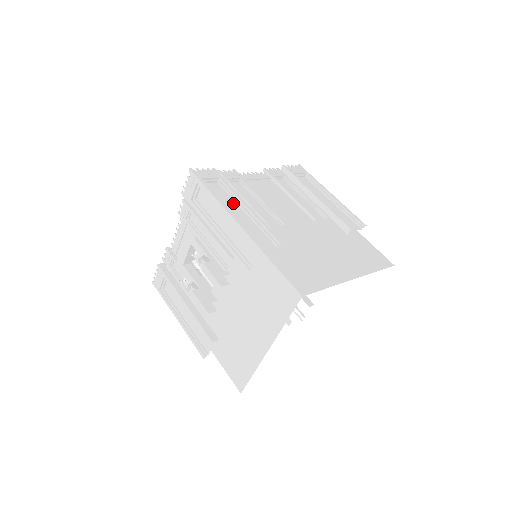
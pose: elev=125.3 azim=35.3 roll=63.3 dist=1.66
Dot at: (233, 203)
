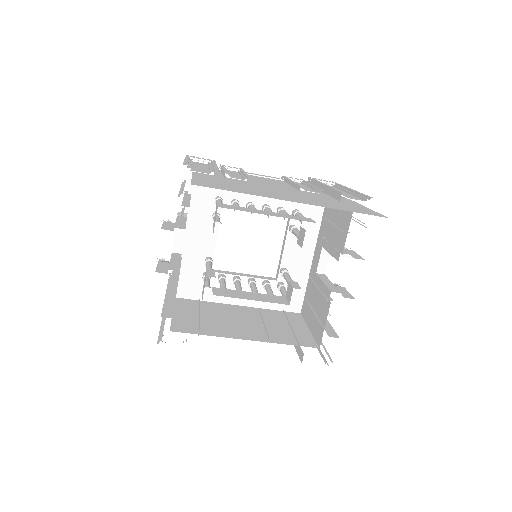
Dot at: (204, 166)
